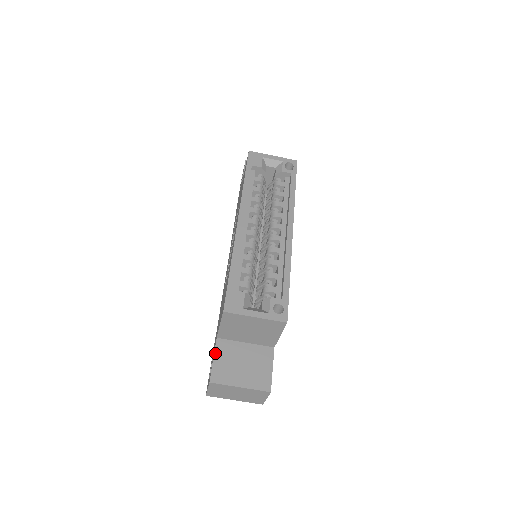
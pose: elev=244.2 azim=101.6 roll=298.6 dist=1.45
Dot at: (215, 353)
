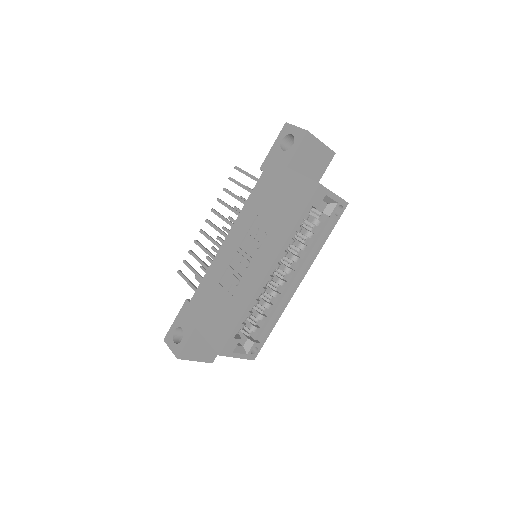
Dot at: (189, 339)
